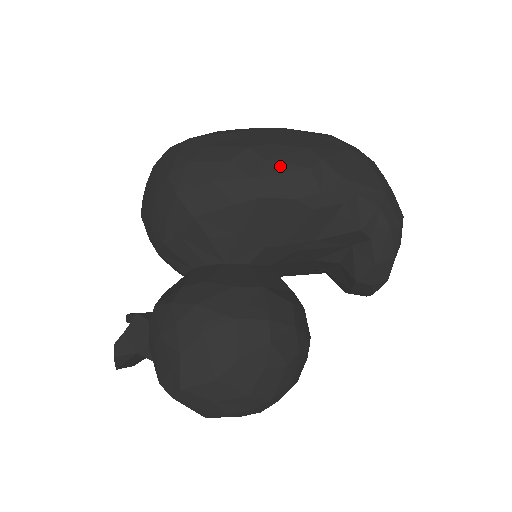
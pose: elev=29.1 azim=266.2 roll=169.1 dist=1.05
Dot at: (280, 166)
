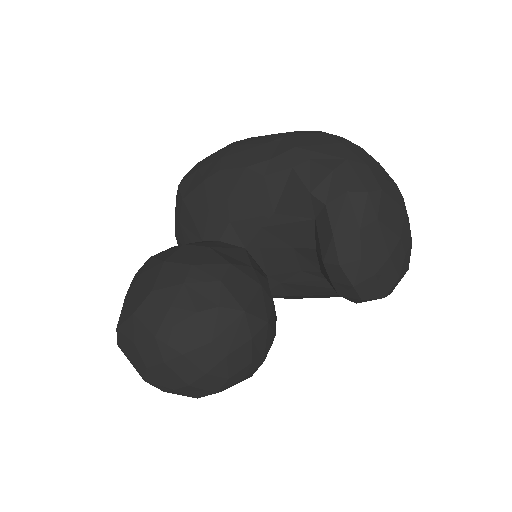
Dot at: (245, 147)
